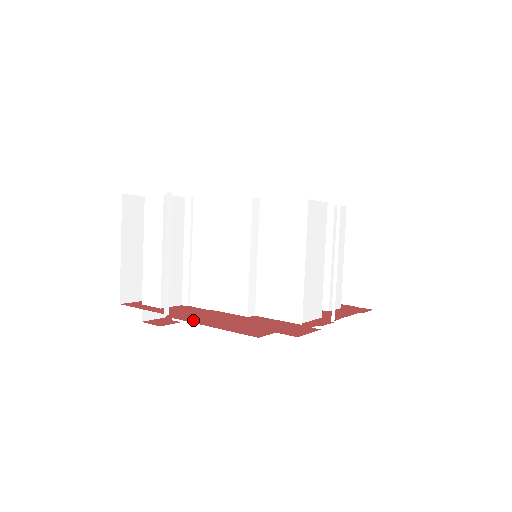
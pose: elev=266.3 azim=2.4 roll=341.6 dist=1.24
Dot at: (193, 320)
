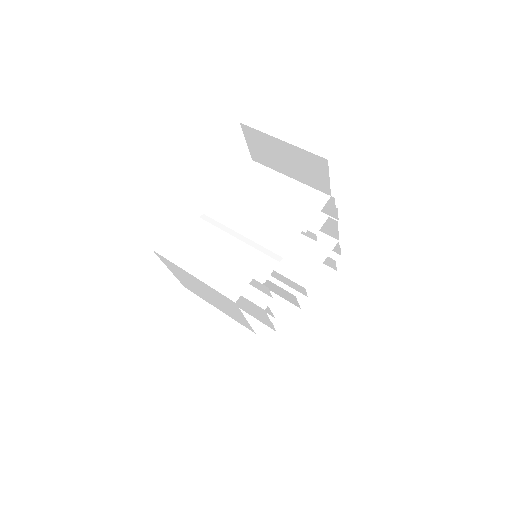
Dot at: occluded
